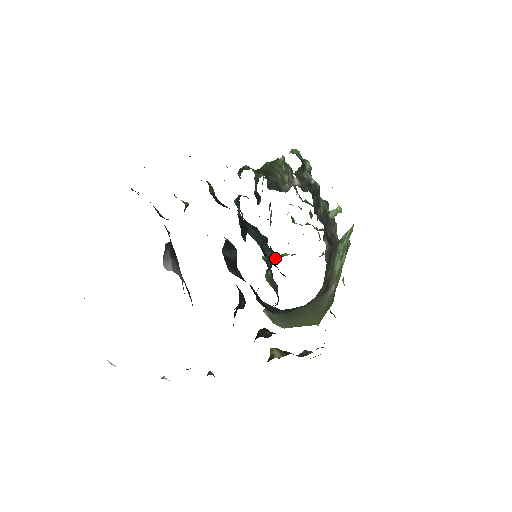
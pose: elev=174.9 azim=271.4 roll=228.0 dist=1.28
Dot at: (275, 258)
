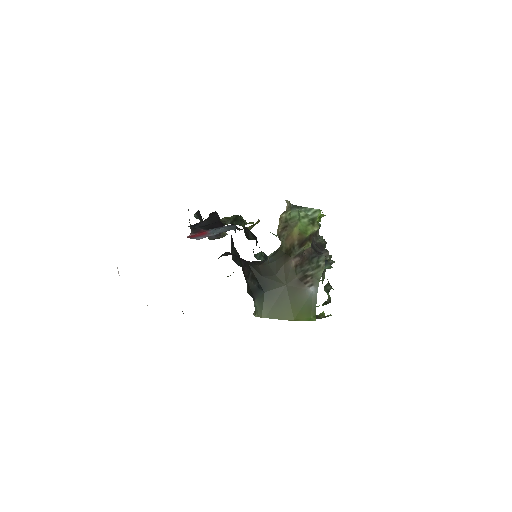
Dot at: occluded
